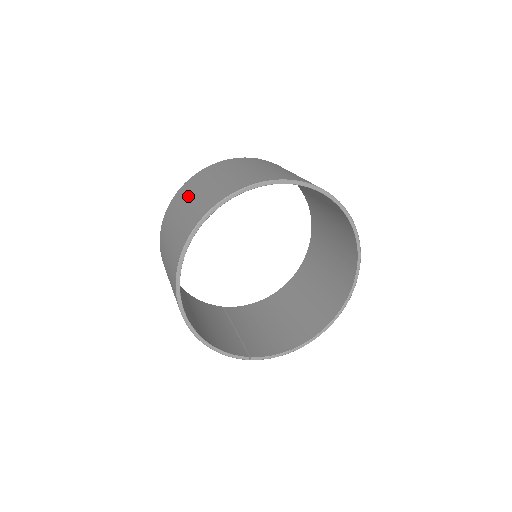
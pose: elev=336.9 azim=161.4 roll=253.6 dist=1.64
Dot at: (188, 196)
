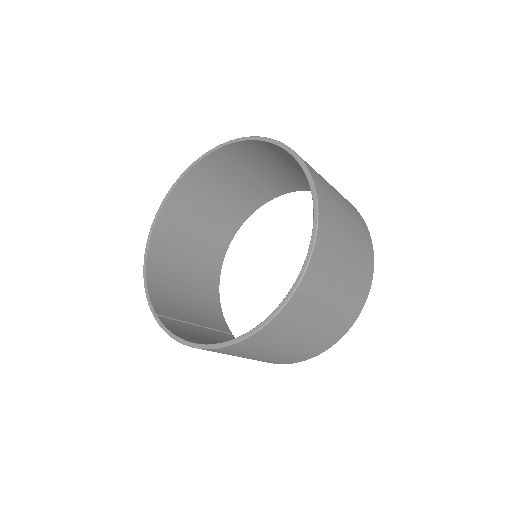
Dot at: occluded
